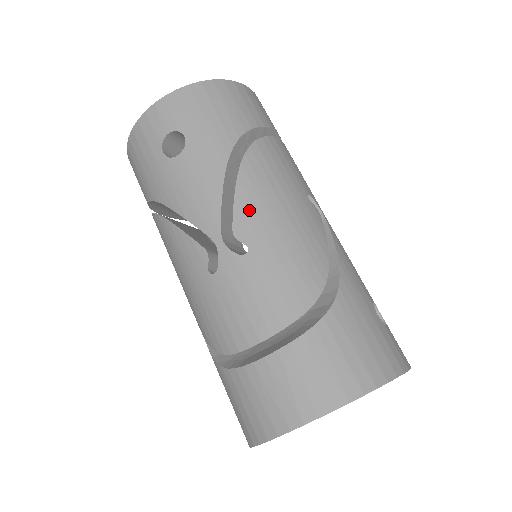
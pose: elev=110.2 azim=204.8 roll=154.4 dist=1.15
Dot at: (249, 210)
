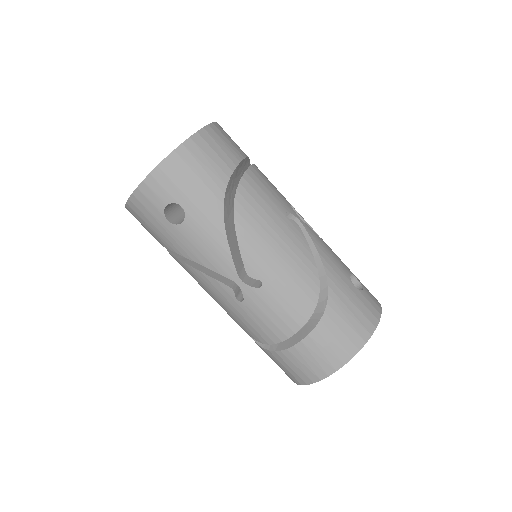
Dot at: (253, 254)
